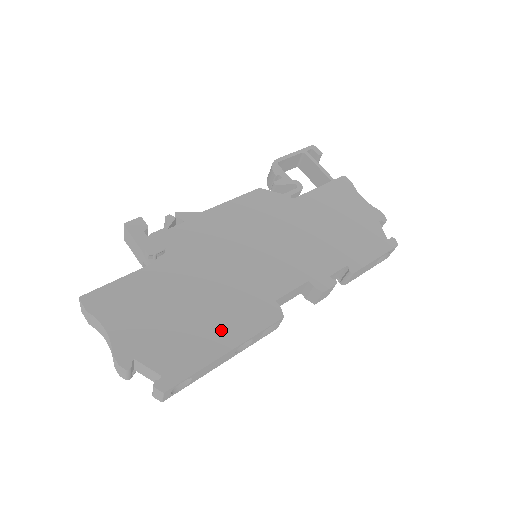
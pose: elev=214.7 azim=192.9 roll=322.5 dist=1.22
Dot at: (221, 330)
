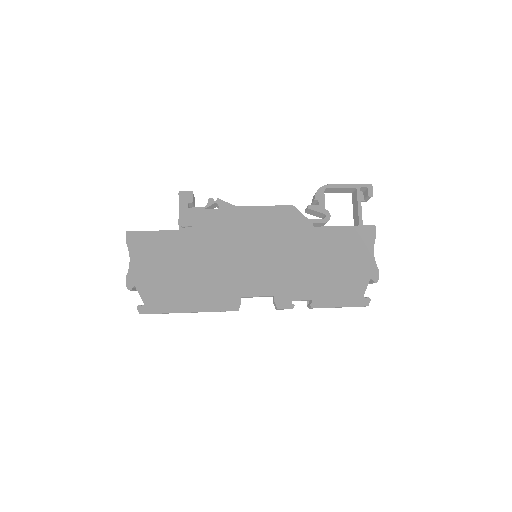
Dot at: (193, 297)
